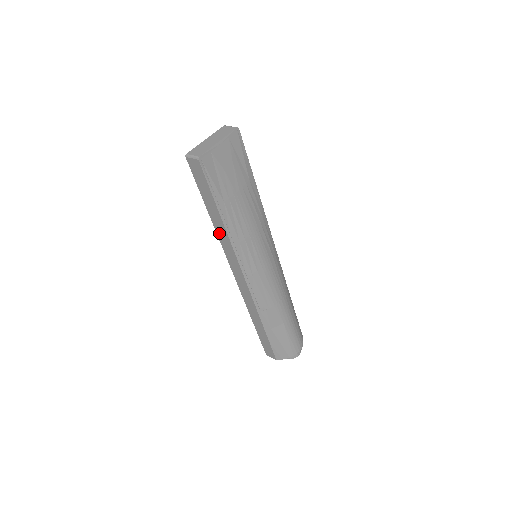
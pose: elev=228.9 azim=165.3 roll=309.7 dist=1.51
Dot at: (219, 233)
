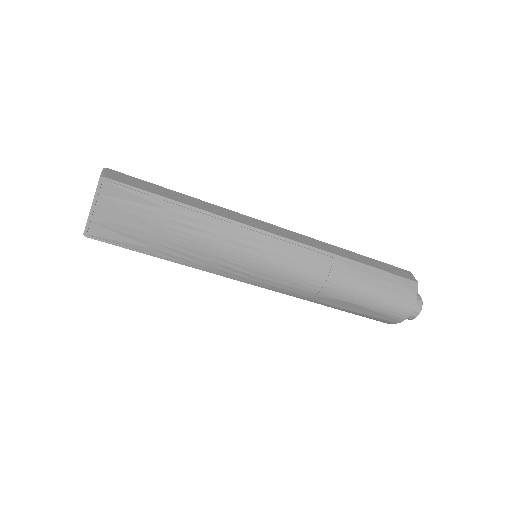
Dot at: occluded
